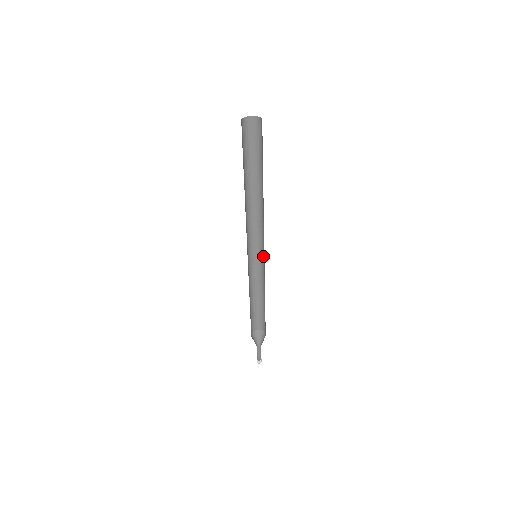
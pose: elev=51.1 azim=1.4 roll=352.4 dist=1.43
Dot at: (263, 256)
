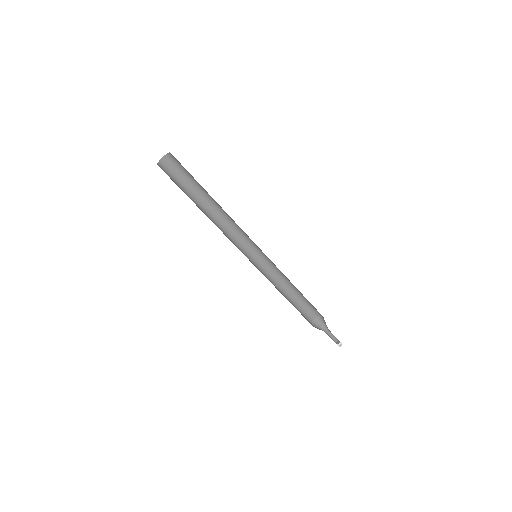
Dot at: (263, 253)
